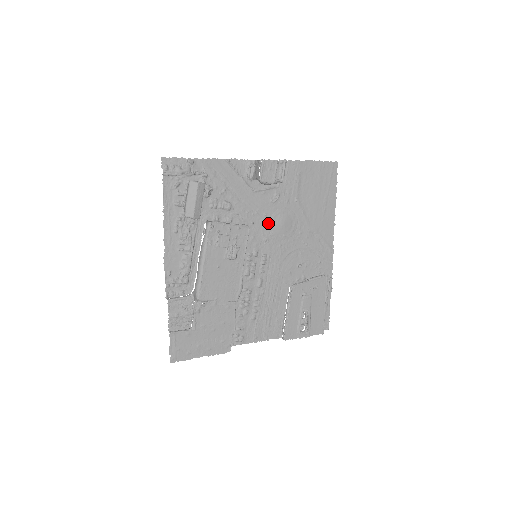
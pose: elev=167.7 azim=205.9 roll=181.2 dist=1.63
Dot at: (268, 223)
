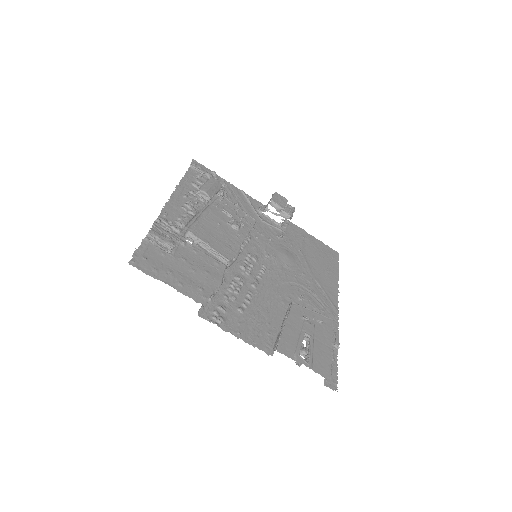
Dot at: (272, 247)
